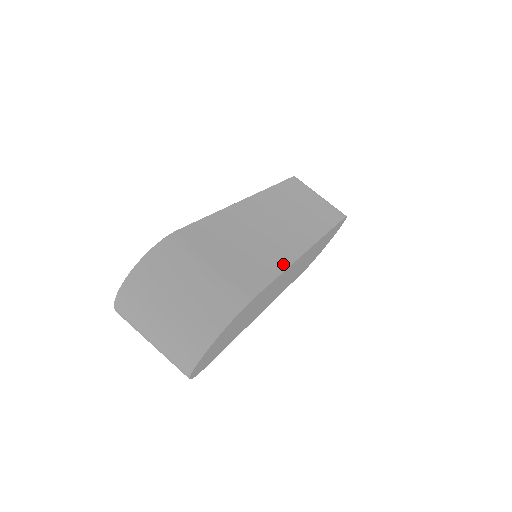
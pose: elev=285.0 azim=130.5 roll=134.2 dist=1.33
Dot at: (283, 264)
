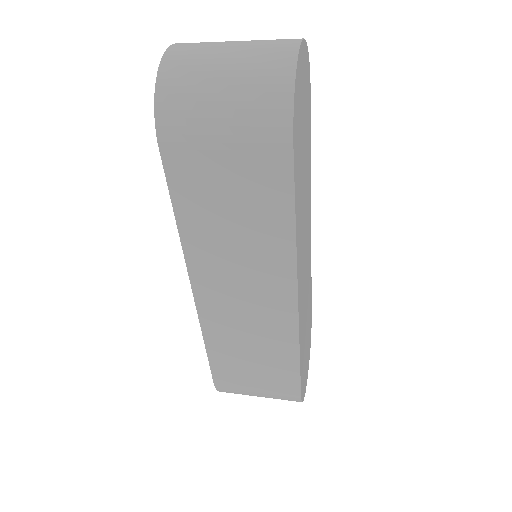
Dot at: occluded
